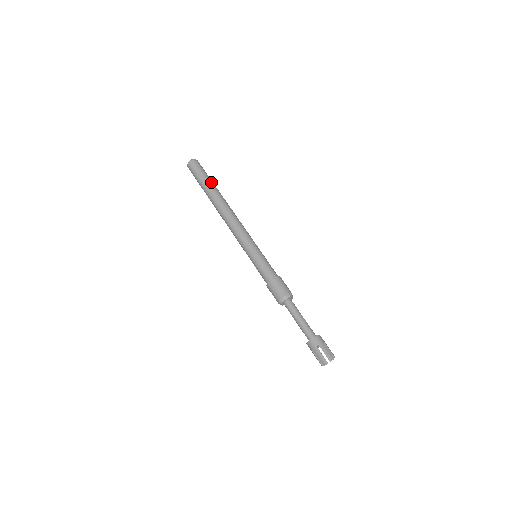
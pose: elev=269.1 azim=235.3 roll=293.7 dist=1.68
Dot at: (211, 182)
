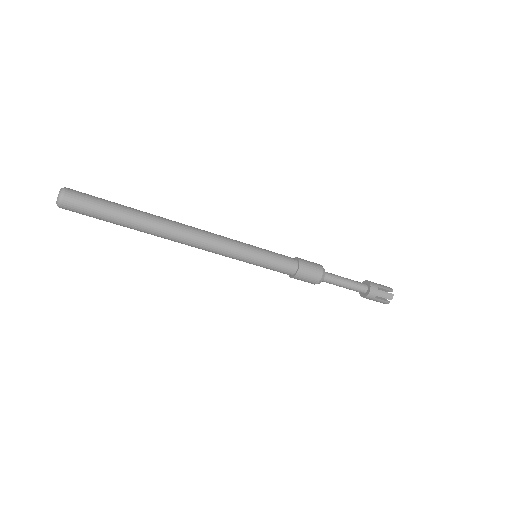
Dot at: occluded
